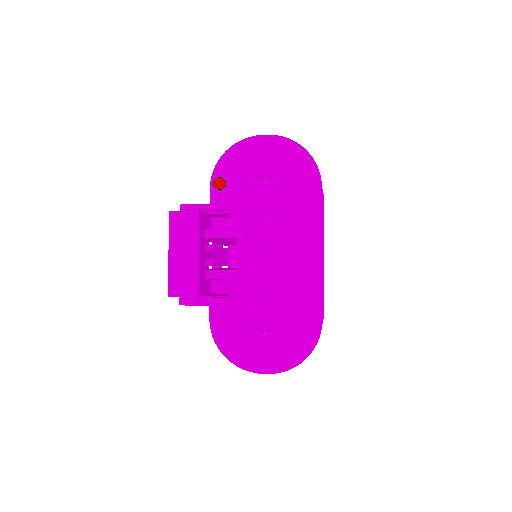
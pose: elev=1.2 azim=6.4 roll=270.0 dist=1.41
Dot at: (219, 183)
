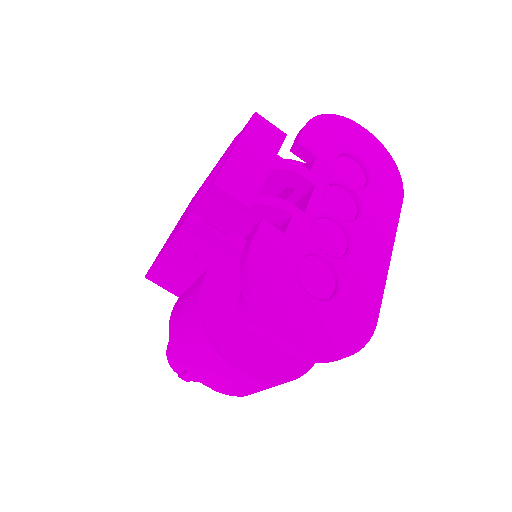
Dot at: (315, 130)
